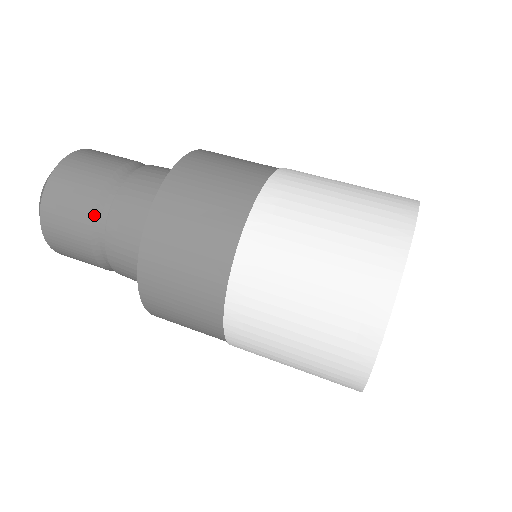
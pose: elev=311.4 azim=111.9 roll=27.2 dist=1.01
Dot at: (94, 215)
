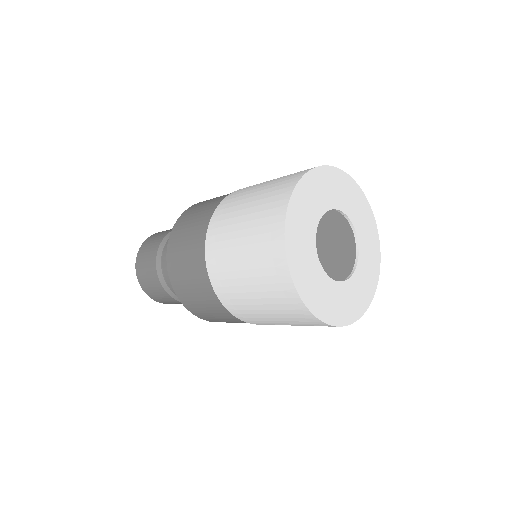
Dot at: (168, 234)
